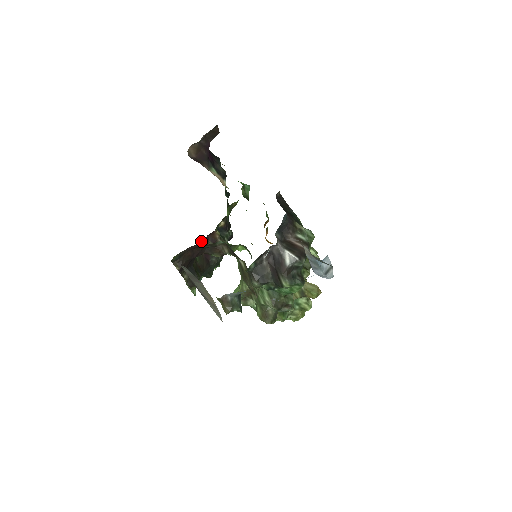
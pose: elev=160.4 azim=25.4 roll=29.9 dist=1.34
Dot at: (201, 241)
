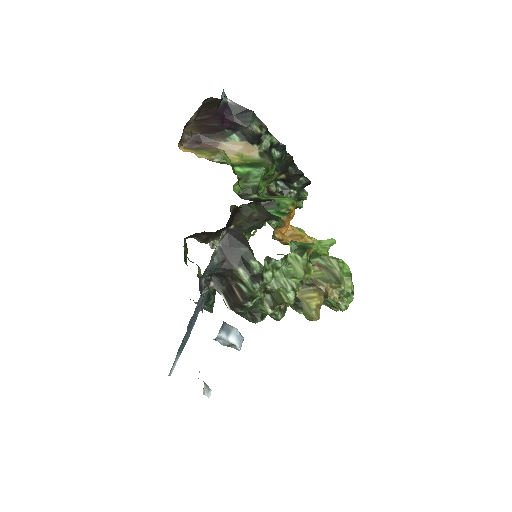
Dot at: (238, 207)
